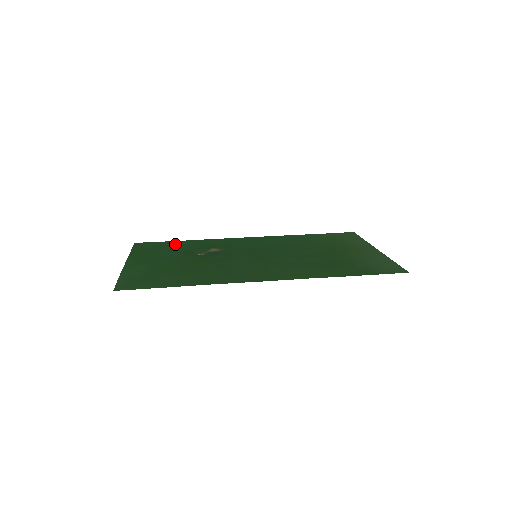
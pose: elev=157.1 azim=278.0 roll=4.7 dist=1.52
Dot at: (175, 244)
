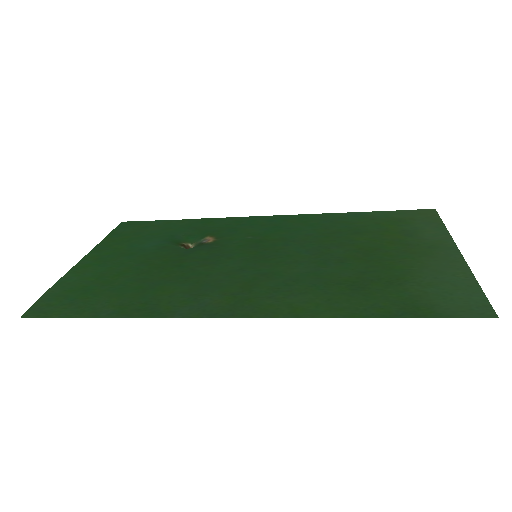
Dot at: (167, 226)
